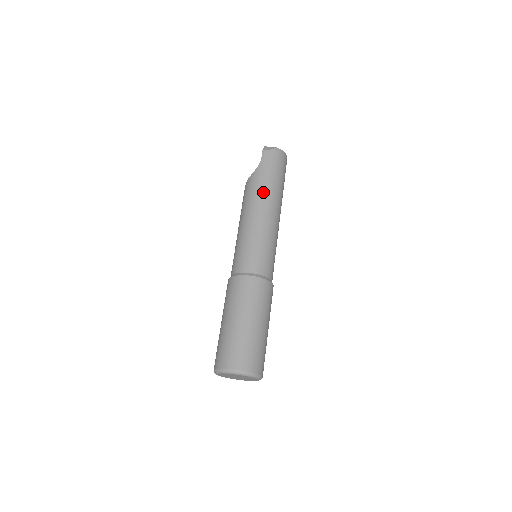
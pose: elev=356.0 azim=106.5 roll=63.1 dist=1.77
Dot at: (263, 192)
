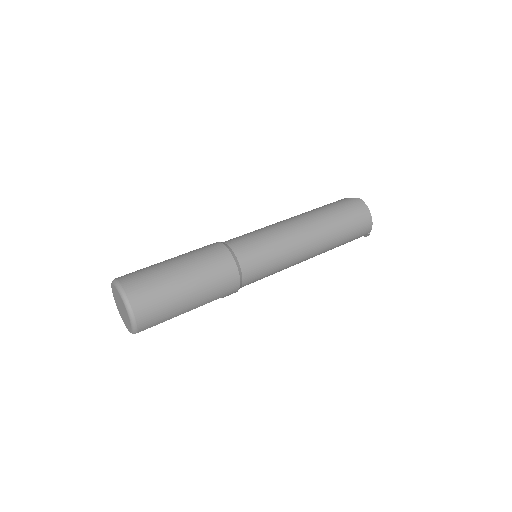
Dot at: (309, 213)
